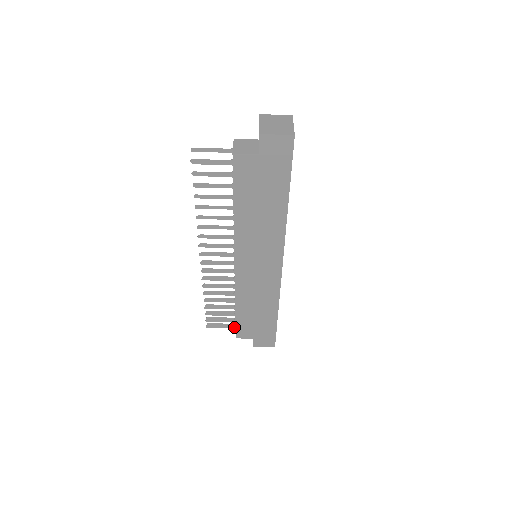
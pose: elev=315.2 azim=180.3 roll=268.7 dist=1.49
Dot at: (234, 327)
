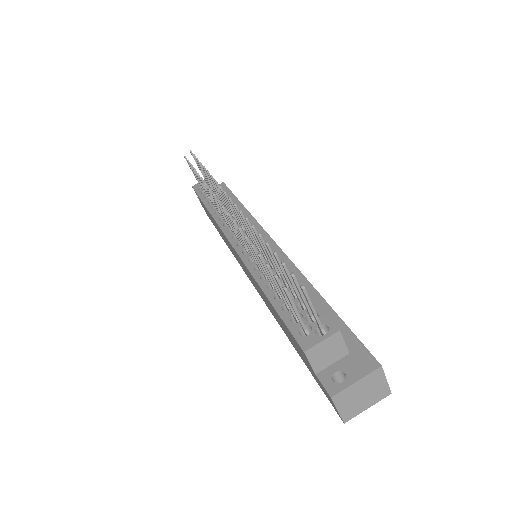
Dot at: occluded
